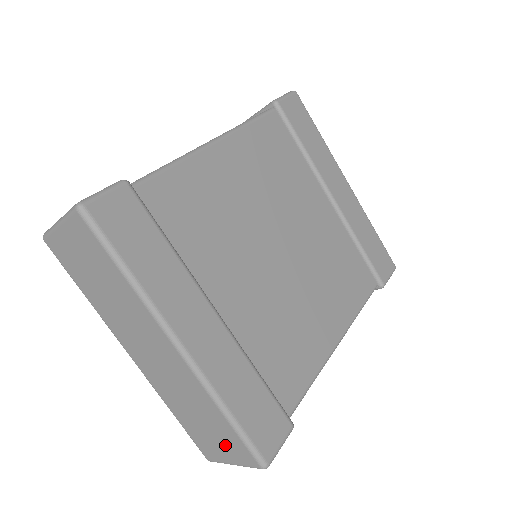
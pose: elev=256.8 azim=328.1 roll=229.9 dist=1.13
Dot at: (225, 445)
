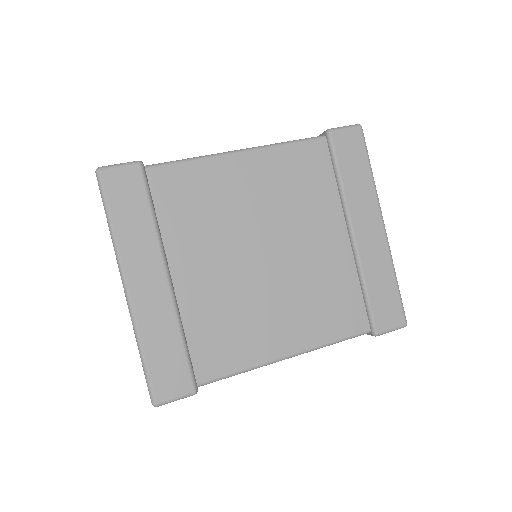
Dot at: occluded
